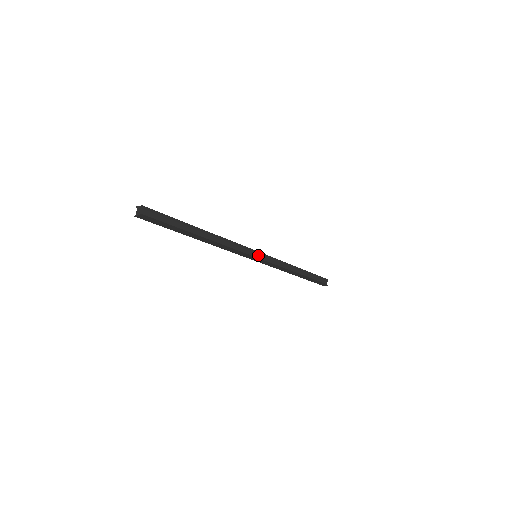
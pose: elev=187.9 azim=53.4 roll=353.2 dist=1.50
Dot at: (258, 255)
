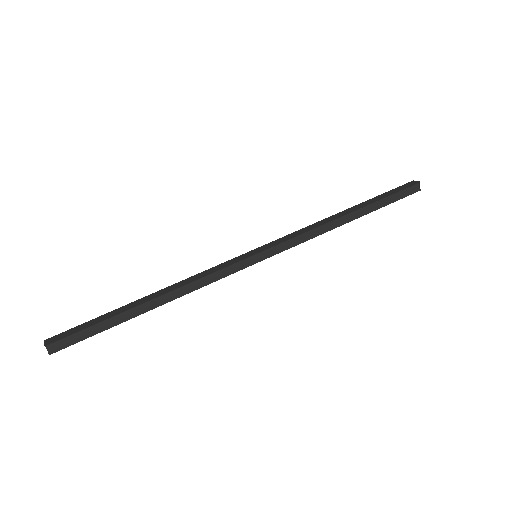
Dot at: (258, 254)
